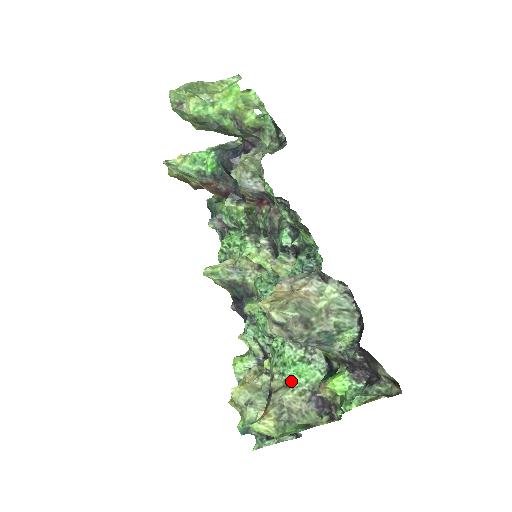
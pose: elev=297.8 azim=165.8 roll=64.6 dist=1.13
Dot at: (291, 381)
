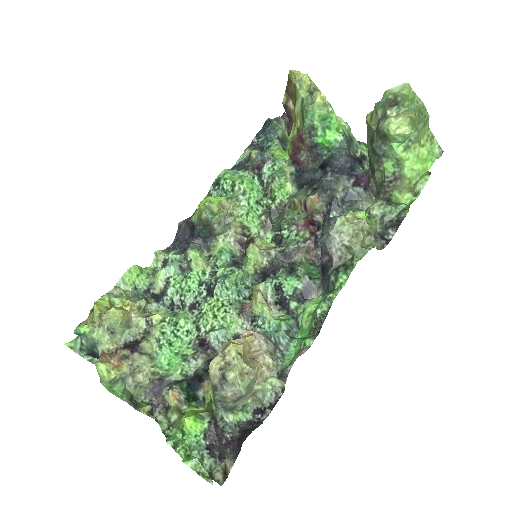
Dot at: (160, 360)
